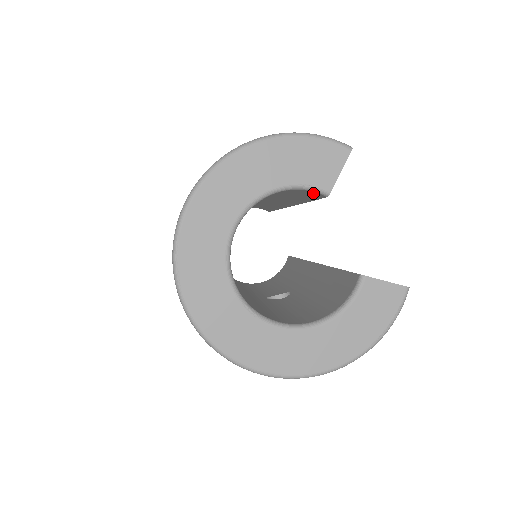
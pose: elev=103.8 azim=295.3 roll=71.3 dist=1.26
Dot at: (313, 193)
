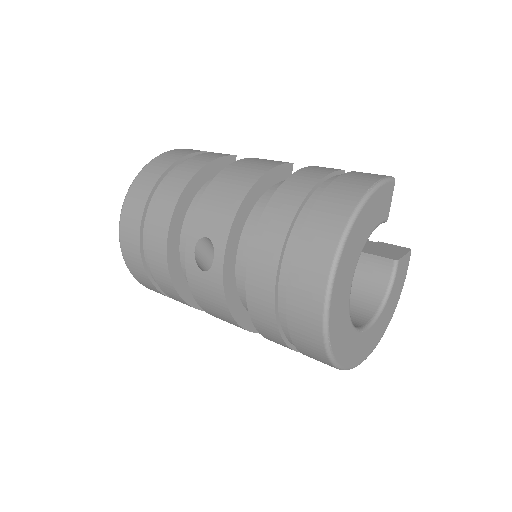
Dot at: occluded
